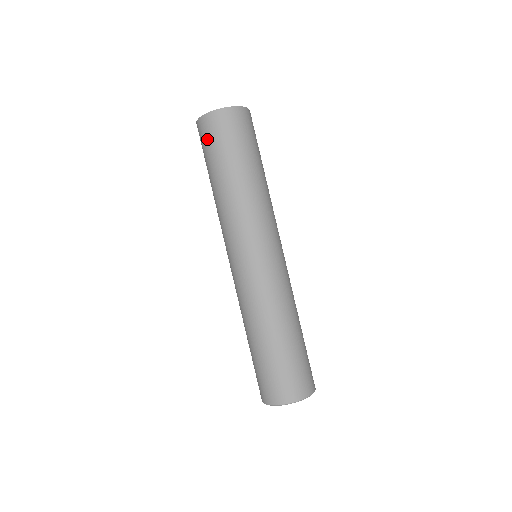
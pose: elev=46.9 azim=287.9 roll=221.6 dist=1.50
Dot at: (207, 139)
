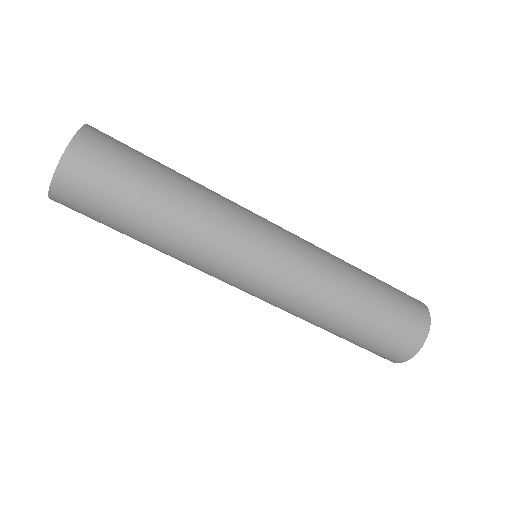
Dot at: (89, 194)
